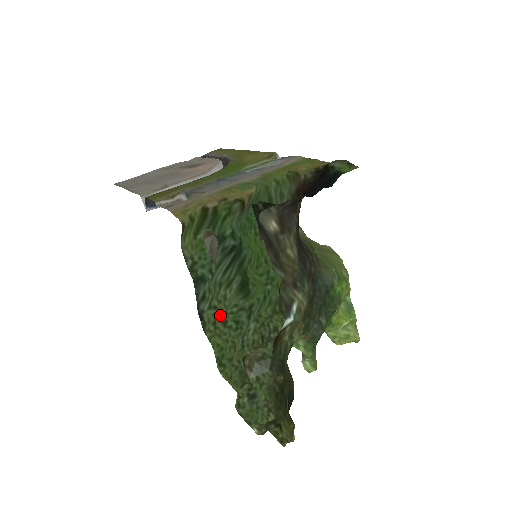
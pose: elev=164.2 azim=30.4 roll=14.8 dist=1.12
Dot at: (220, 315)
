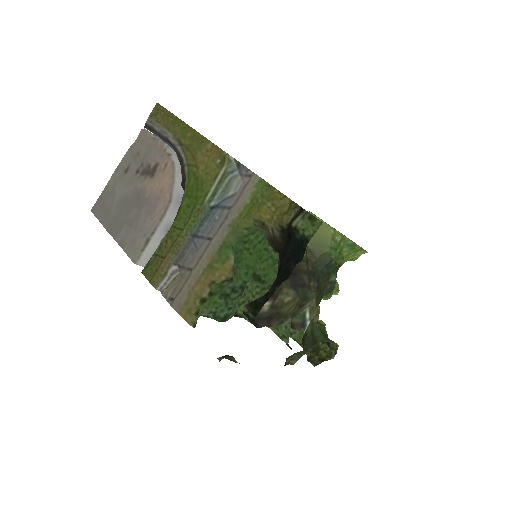
Dot at: occluded
